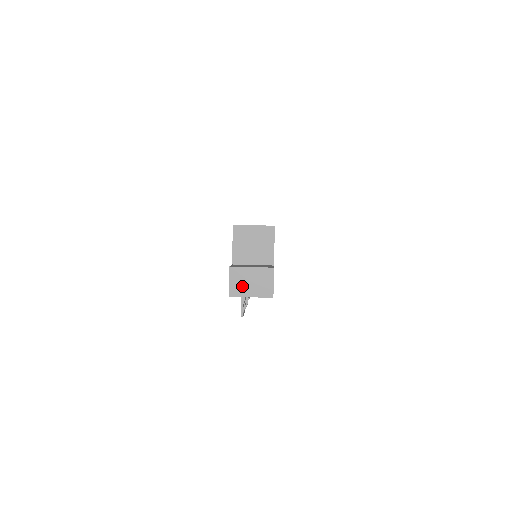
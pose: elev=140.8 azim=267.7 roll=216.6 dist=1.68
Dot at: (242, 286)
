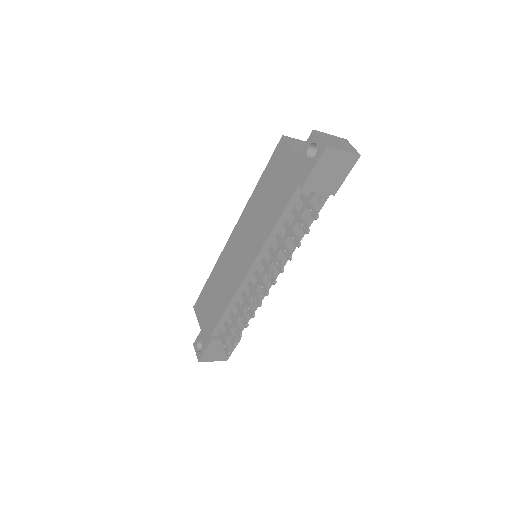
Dot at: (332, 143)
